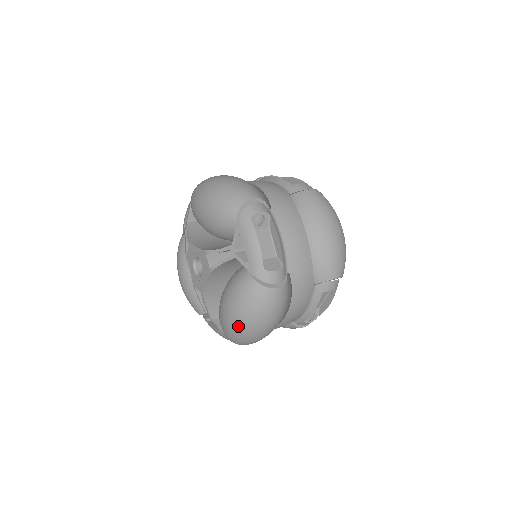
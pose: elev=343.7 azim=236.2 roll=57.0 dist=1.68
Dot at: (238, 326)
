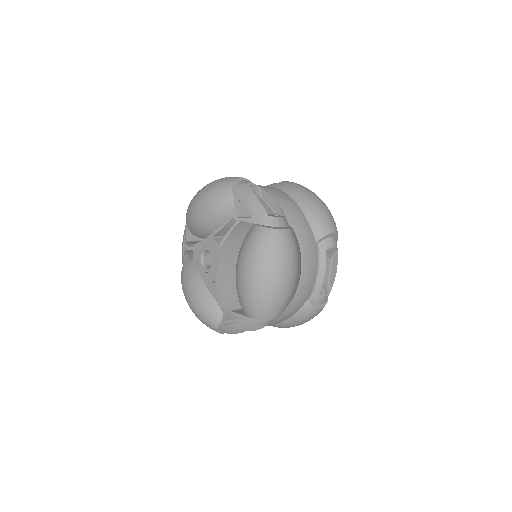
Dot at: (259, 281)
